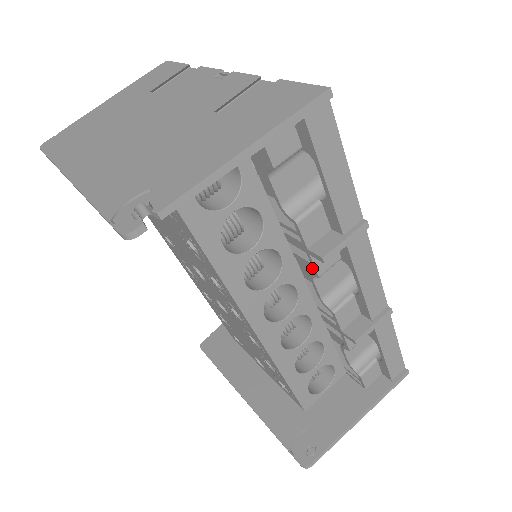
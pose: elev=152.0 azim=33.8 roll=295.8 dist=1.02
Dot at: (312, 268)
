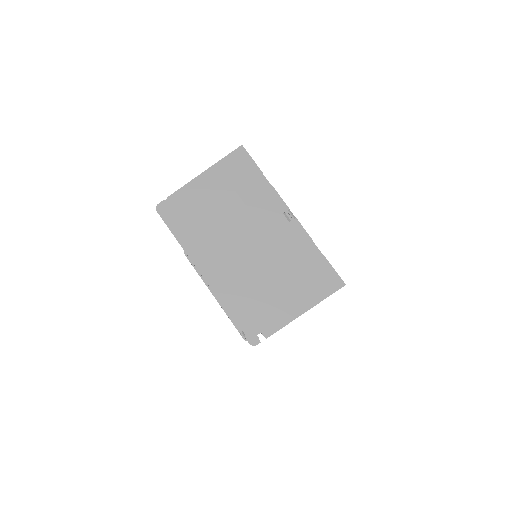
Dot at: occluded
